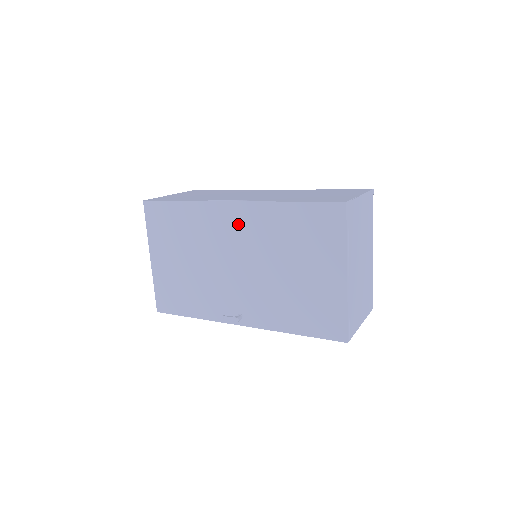
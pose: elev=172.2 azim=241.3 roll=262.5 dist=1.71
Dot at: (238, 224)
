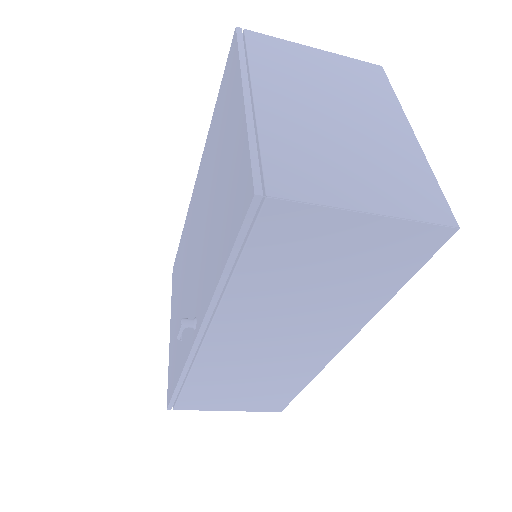
Dot at: (197, 196)
